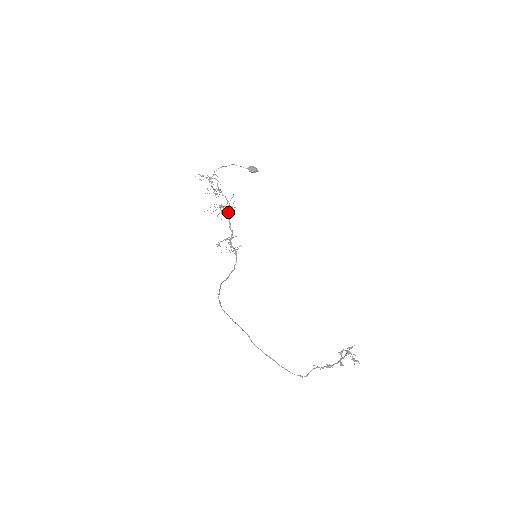
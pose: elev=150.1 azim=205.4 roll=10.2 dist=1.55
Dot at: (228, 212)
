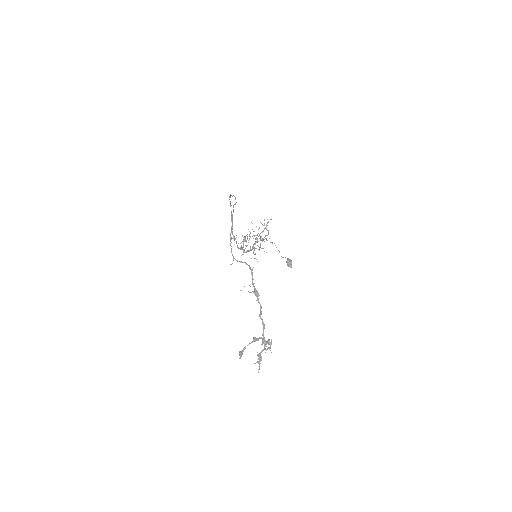
Dot at: (254, 249)
